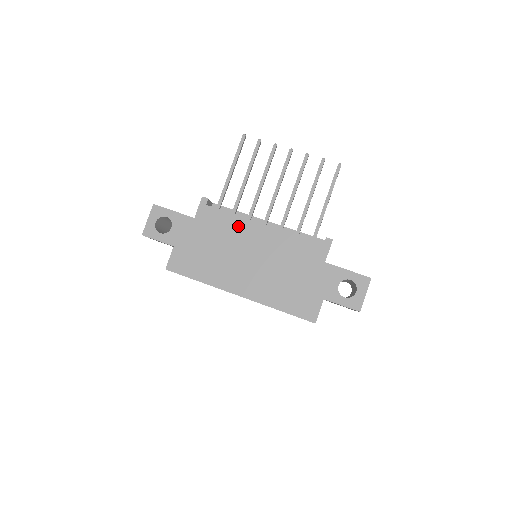
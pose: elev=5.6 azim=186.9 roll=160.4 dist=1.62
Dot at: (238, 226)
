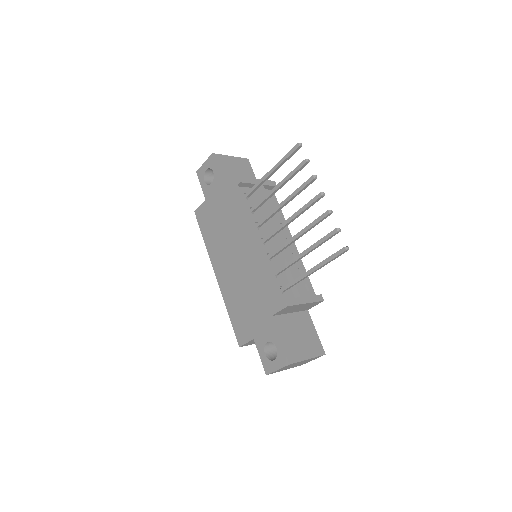
Dot at: (243, 225)
